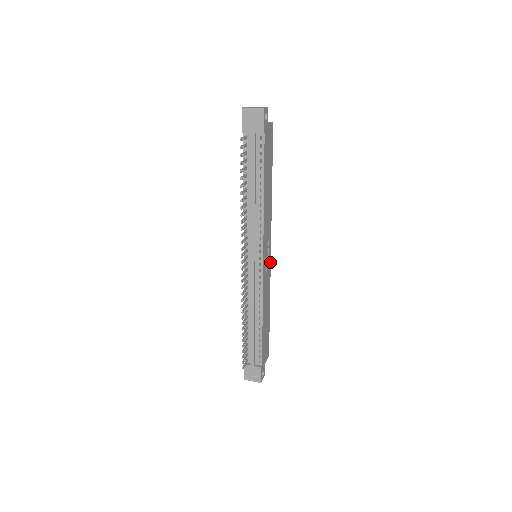
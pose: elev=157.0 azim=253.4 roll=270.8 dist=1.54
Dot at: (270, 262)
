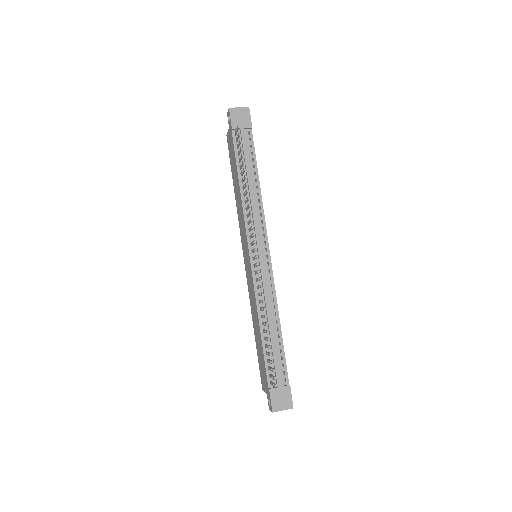
Dot at: occluded
